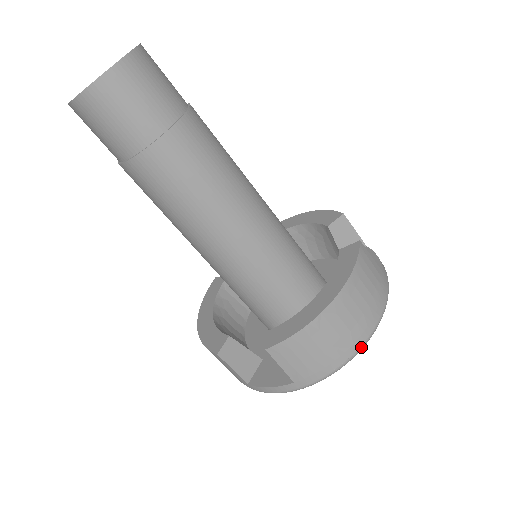
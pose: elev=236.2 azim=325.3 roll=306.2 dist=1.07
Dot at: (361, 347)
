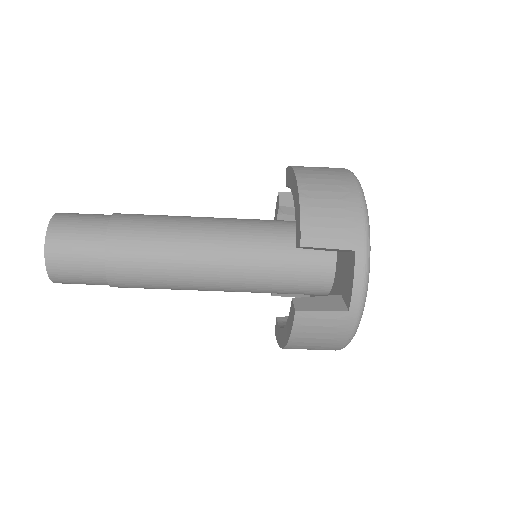
Dot at: occluded
